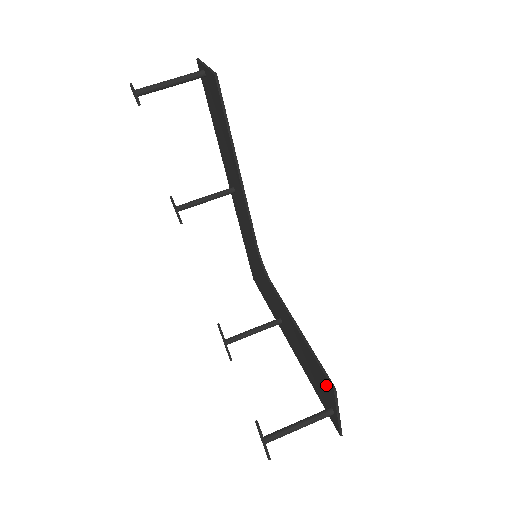
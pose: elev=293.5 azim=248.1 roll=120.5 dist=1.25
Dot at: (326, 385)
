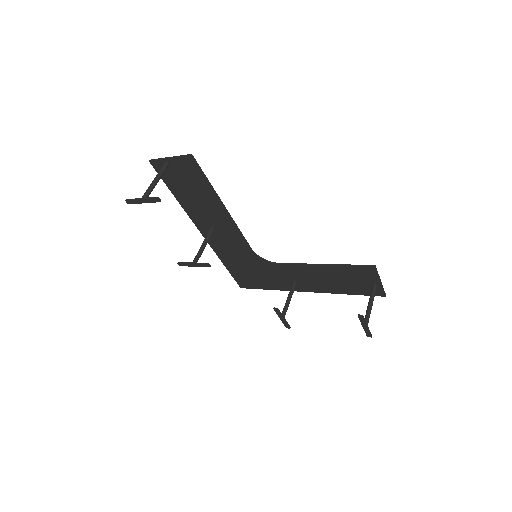
Dot at: (365, 273)
